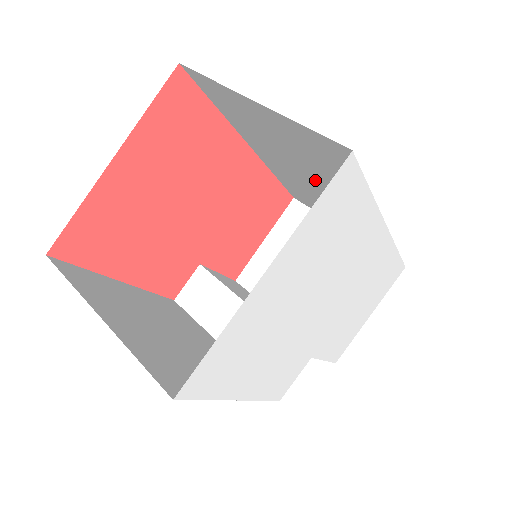
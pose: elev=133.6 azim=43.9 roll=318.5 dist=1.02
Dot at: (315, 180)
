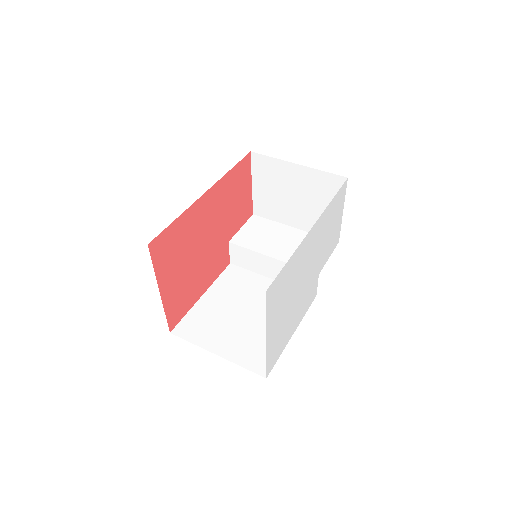
Dot at: occluded
